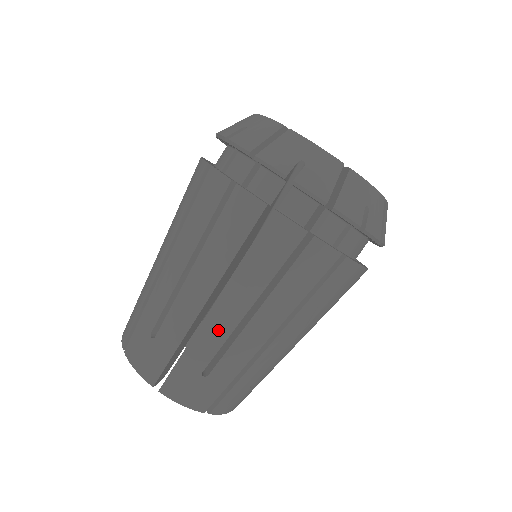
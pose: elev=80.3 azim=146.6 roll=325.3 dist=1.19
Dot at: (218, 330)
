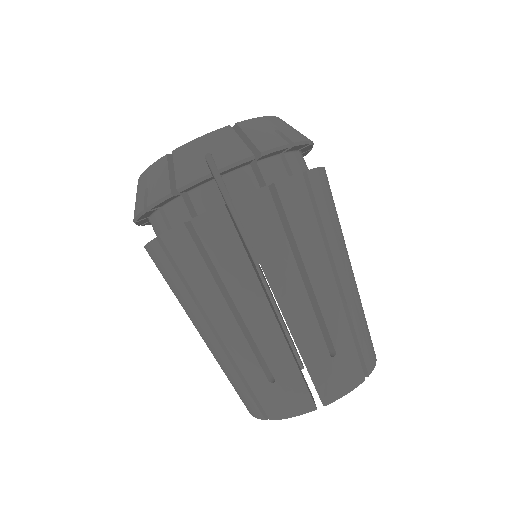
Dot at: (302, 316)
